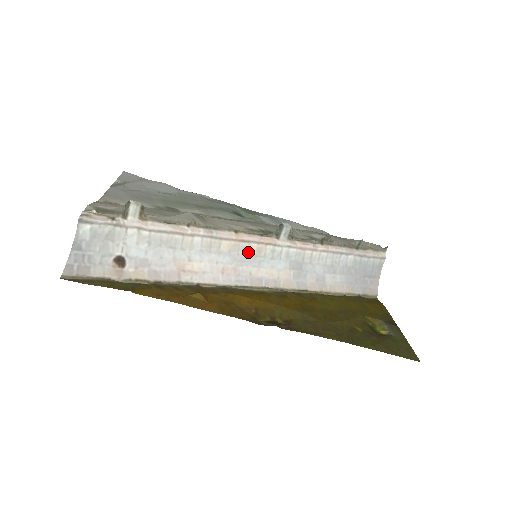
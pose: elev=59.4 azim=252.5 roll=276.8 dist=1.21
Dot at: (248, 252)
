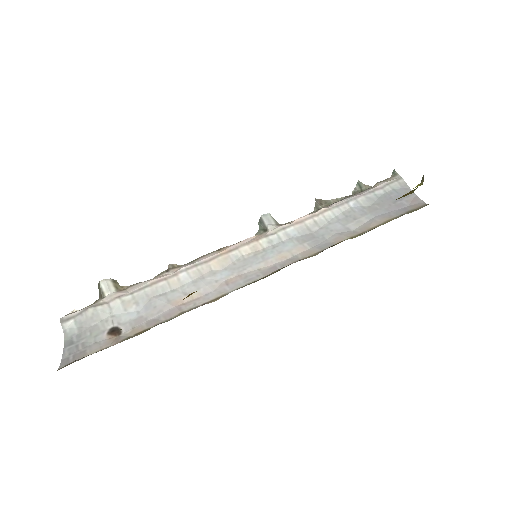
Dot at: (244, 257)
